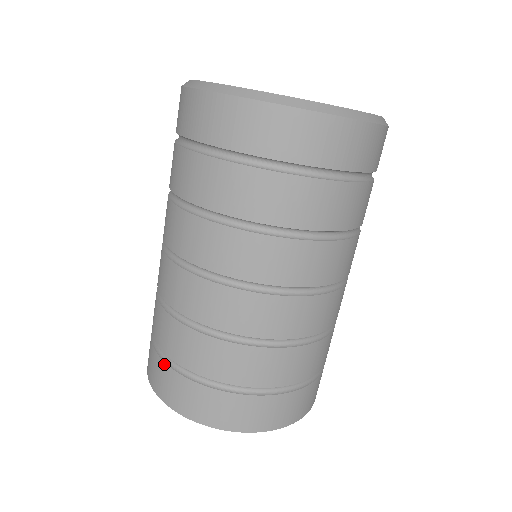
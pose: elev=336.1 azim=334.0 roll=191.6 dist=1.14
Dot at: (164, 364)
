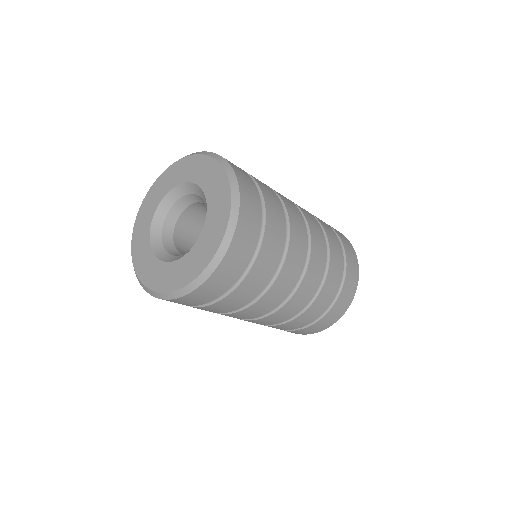
Dot at: occluded
